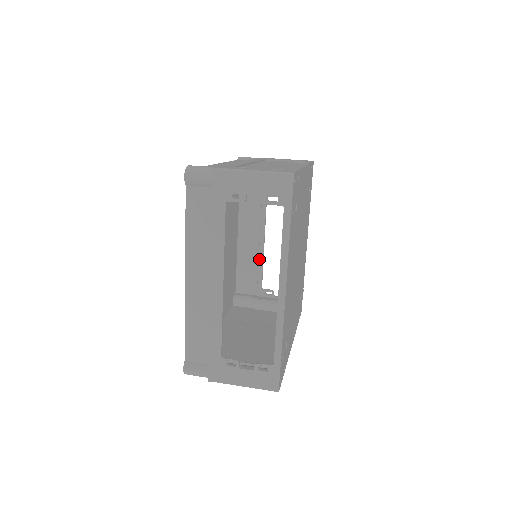
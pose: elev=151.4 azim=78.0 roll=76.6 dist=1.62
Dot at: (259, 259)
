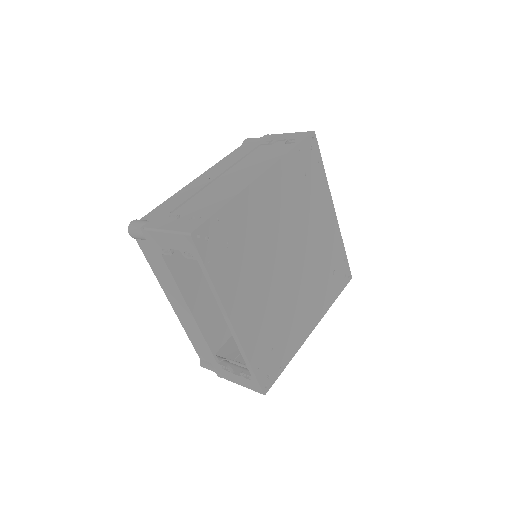
Dot at: occluded
